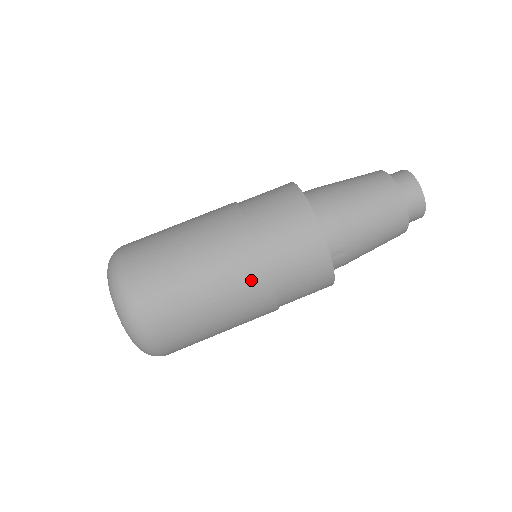
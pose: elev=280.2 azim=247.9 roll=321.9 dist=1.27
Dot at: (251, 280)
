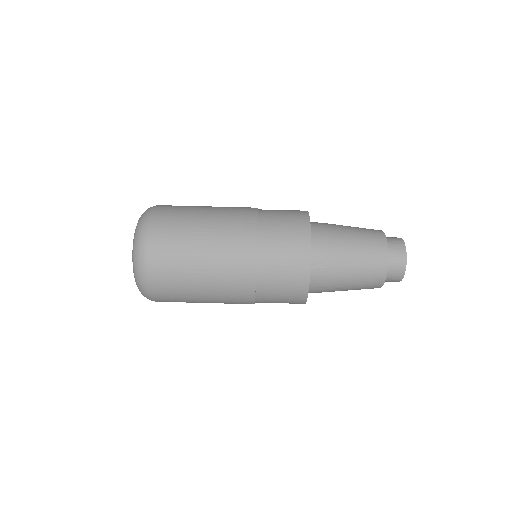
Dot at: (242, 244)
